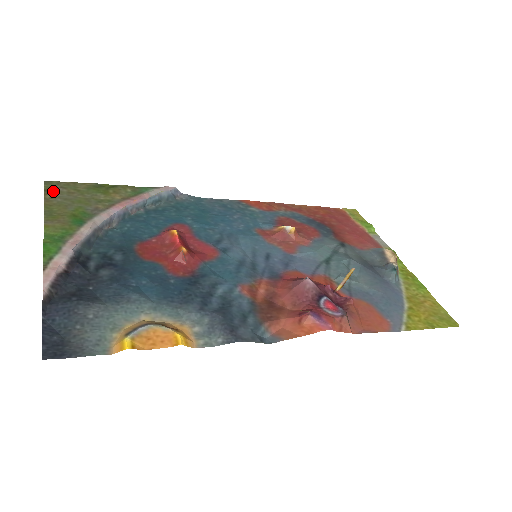
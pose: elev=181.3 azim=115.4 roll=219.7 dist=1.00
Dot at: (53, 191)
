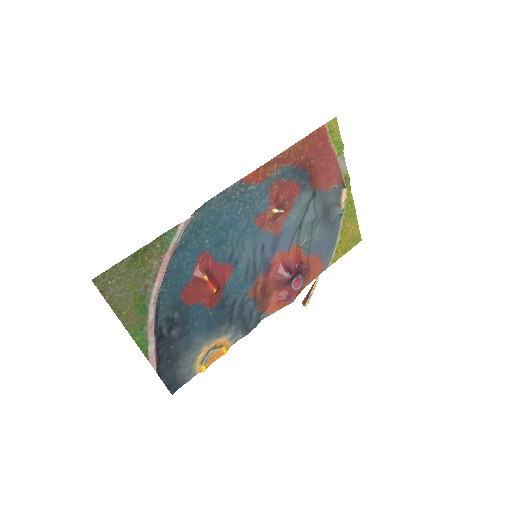
Dot at: (106, 289)
